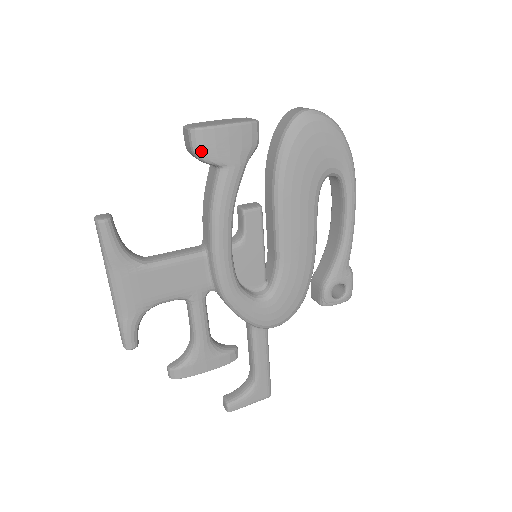
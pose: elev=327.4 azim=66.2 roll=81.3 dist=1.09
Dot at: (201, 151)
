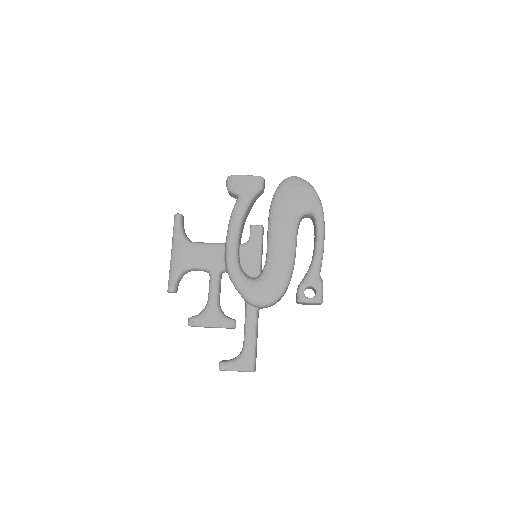
Dot at: (230, 186)
